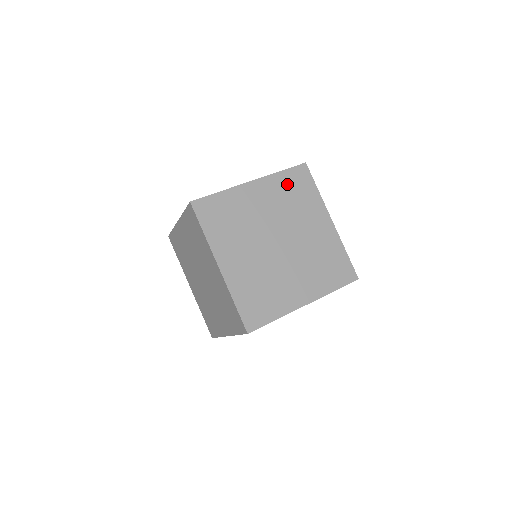
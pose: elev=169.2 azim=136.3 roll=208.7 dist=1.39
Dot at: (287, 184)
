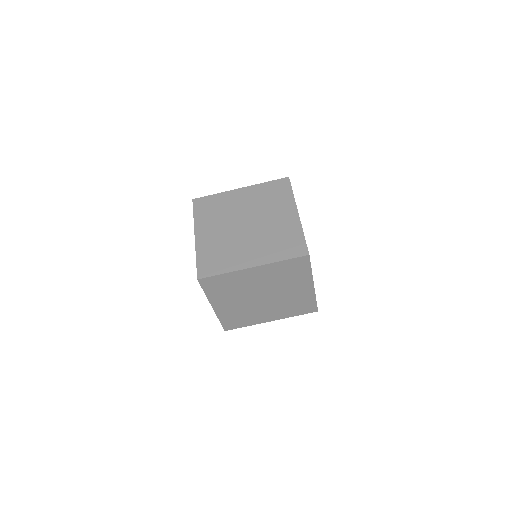
Dot at: (285, 268)
